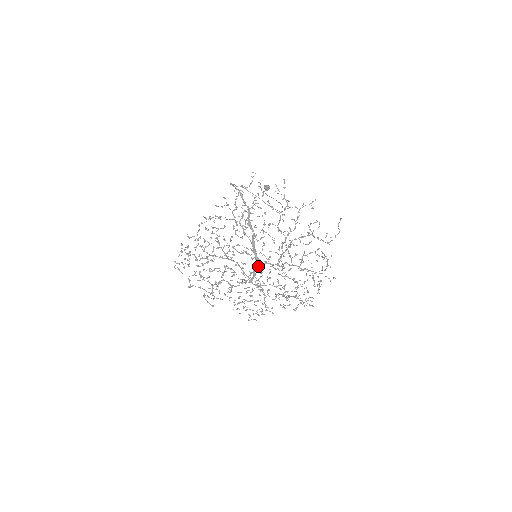
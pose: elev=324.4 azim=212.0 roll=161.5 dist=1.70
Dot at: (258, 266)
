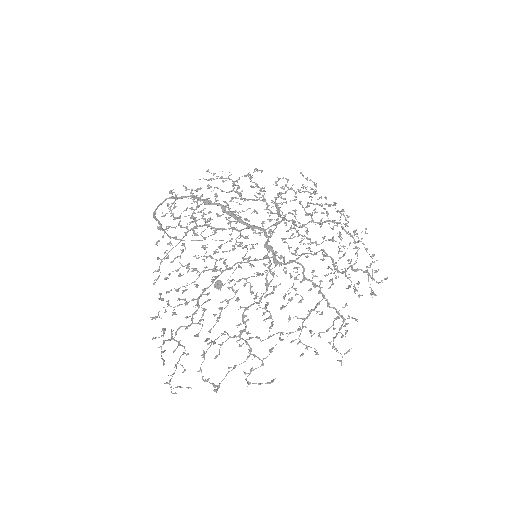
Dot at: (264, 235)
